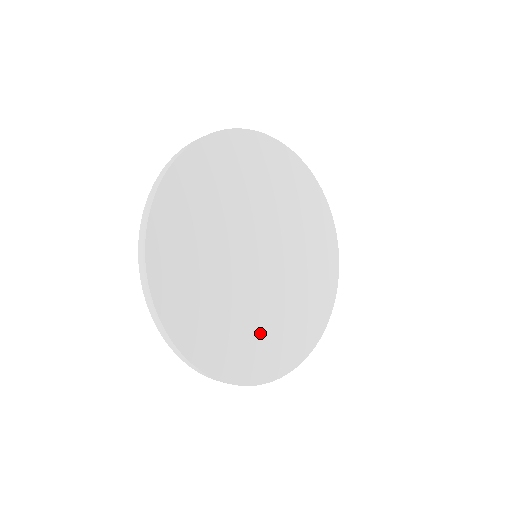
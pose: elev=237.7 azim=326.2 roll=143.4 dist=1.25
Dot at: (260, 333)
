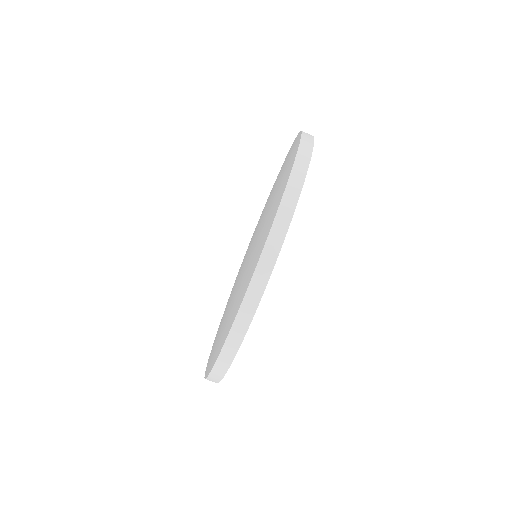
Dot at: occluded
